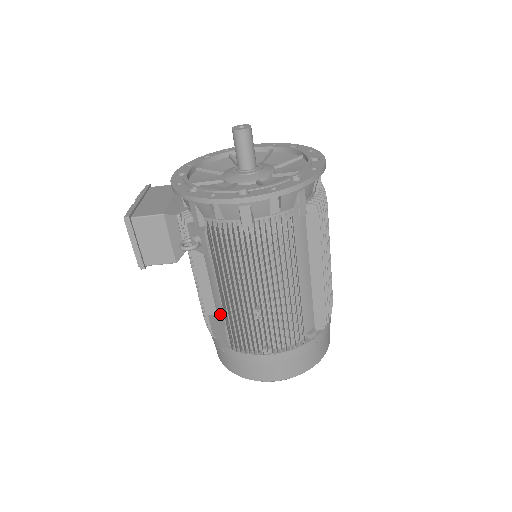
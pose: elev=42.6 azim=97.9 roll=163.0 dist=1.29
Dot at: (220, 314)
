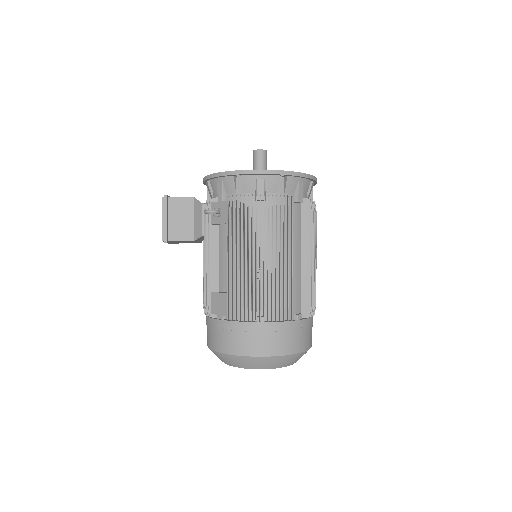
Dot at: (222, 289)
